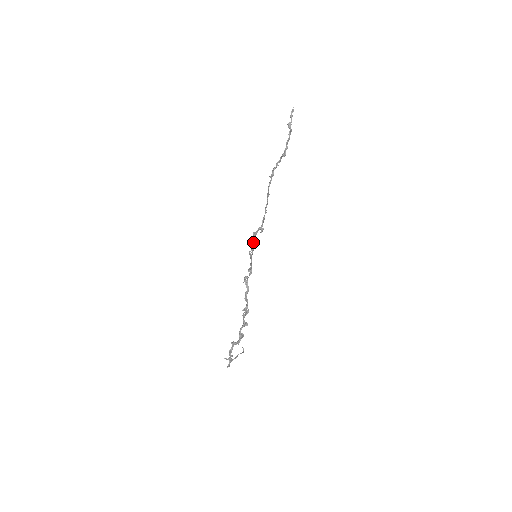
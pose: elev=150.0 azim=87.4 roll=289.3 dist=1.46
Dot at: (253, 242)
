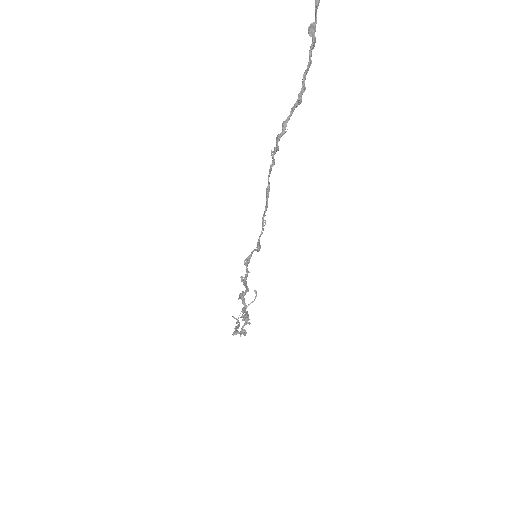
Dot at: (246, 269)
